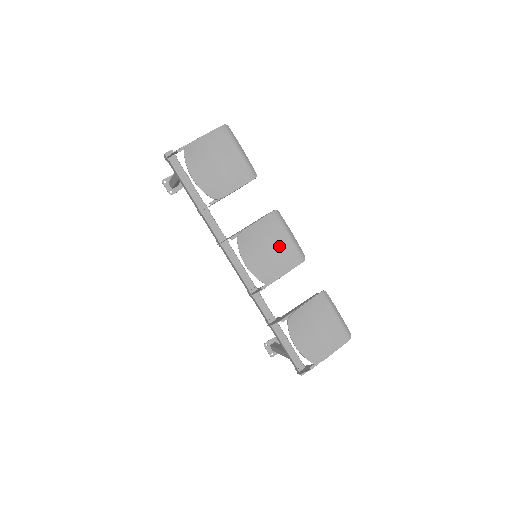
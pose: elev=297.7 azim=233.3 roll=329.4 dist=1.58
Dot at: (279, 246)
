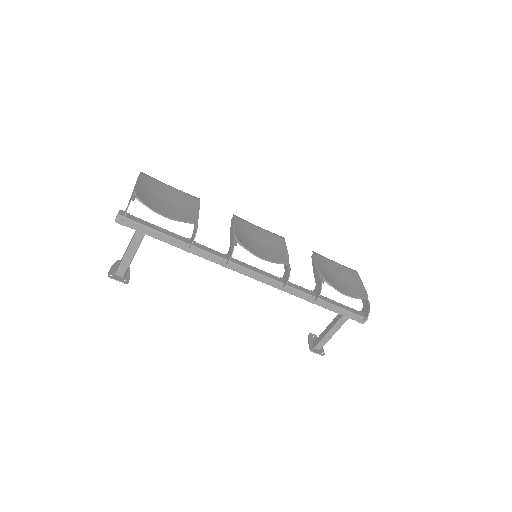
Dot at: (262, 236)
